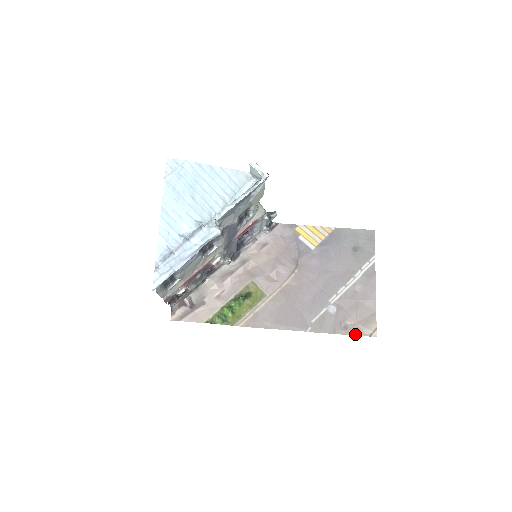
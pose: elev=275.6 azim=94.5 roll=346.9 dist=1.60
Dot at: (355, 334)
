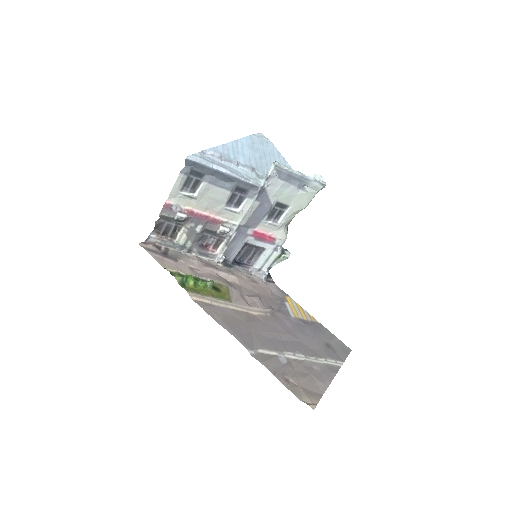
Dot at: (293, 392)
